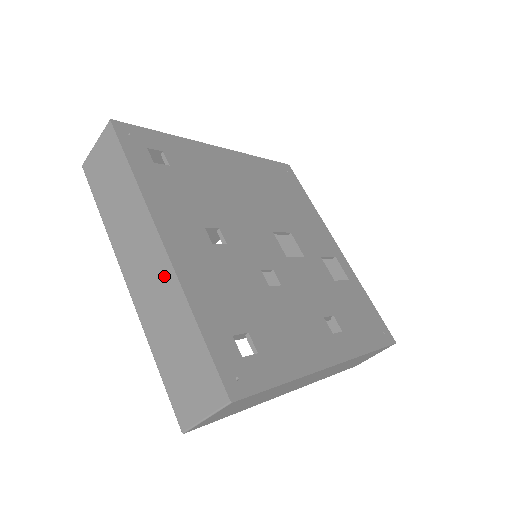
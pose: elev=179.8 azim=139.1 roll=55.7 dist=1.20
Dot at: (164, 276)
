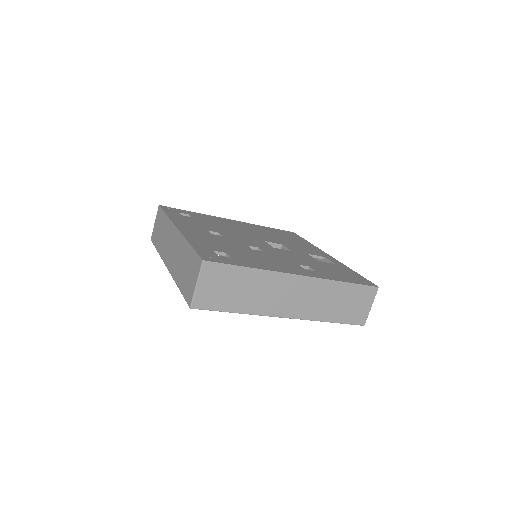
Dot at: (178, 241)
